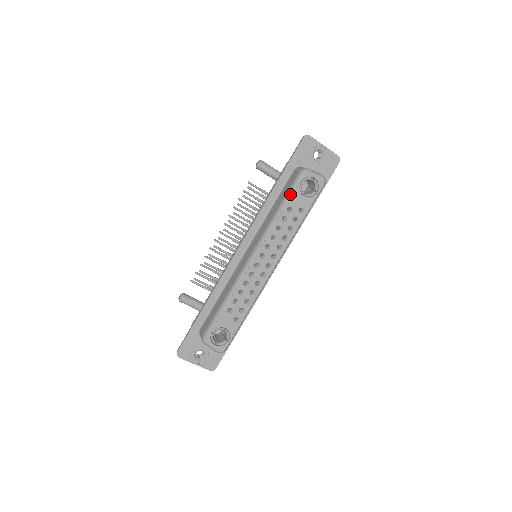
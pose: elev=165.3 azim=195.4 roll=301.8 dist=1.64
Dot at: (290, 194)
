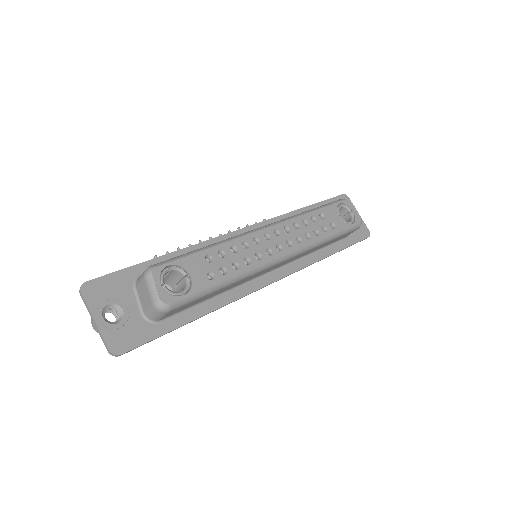
Dot at: (326, 205)
